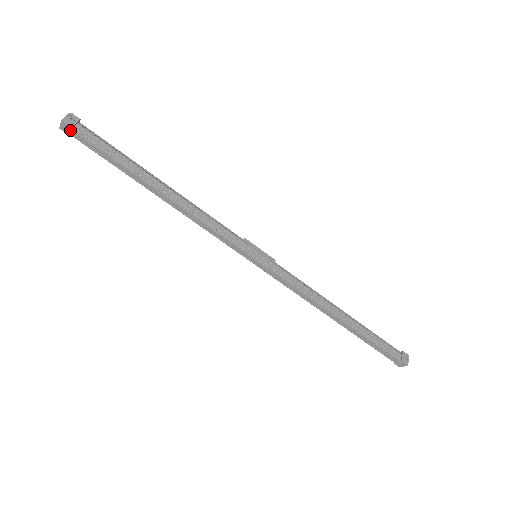
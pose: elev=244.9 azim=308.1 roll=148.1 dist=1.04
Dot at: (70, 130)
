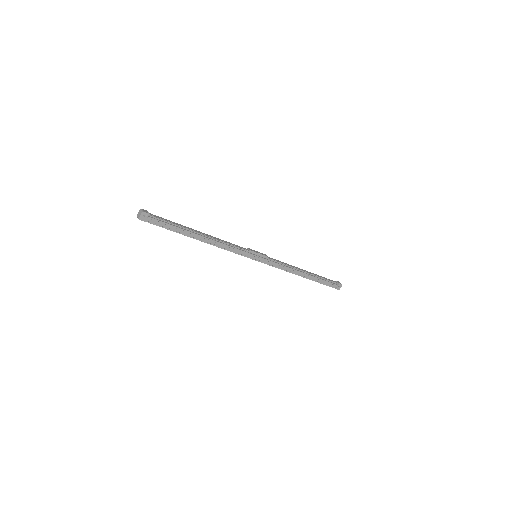
Dot at: (144, 220)
